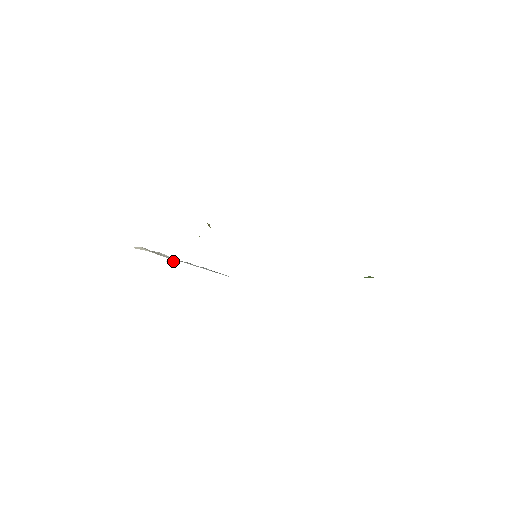
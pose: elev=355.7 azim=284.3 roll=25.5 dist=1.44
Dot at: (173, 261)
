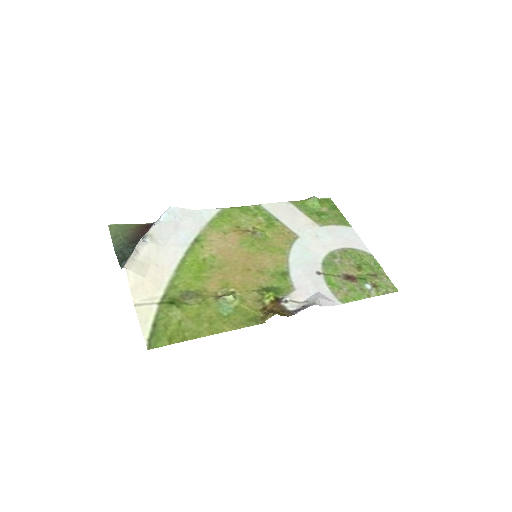
Dot at: (142, 238)
